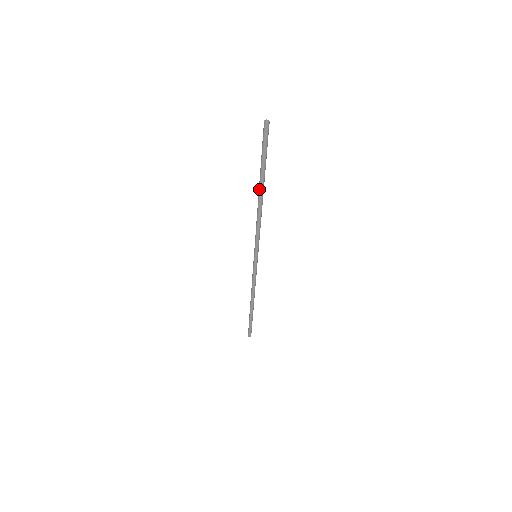
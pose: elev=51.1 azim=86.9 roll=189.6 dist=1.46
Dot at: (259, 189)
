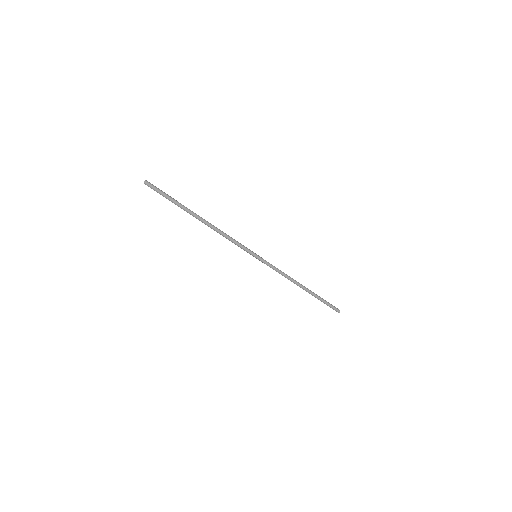
Dot at: occluded
